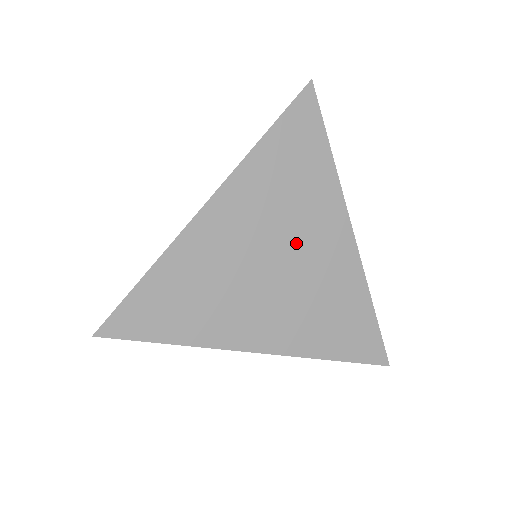
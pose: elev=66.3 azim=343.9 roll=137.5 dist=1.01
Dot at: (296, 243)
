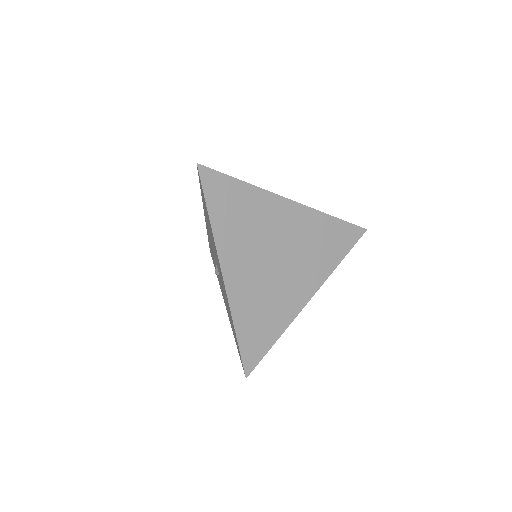
Dot at: (292, 265)
